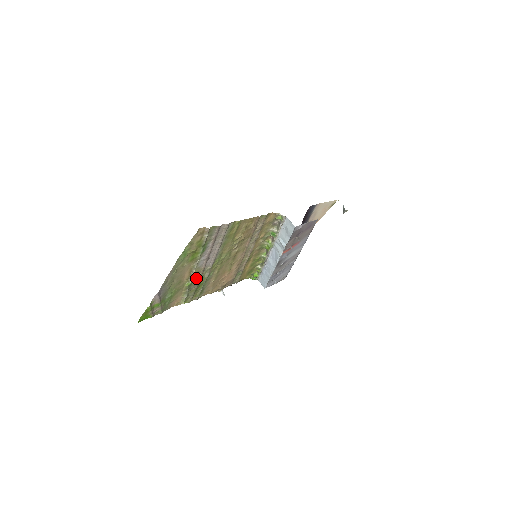
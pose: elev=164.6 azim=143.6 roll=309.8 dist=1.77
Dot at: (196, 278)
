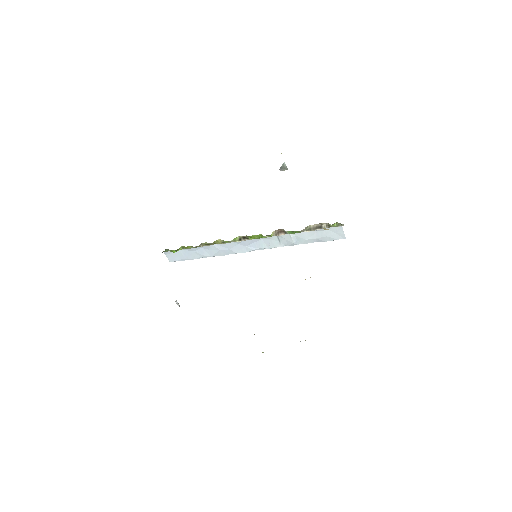
Dot at: occluded
